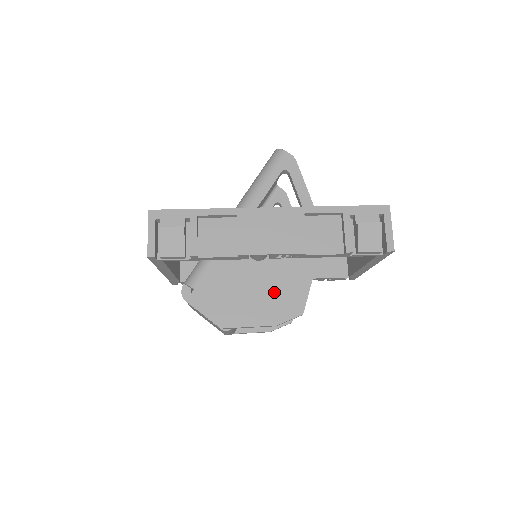
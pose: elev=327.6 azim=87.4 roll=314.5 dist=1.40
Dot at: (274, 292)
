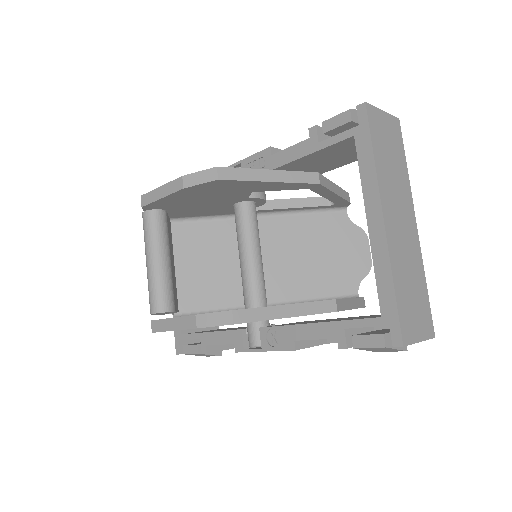
Dot at: occluded
